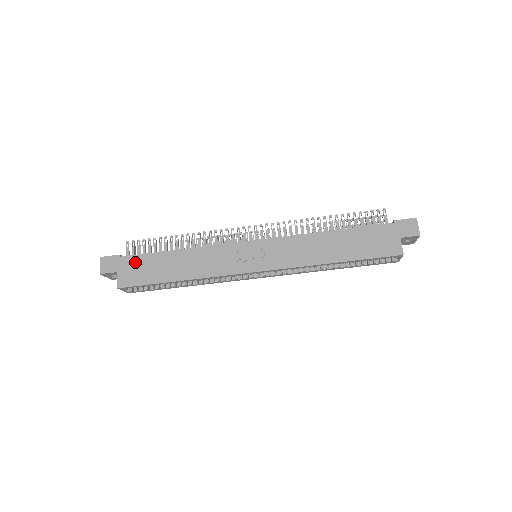
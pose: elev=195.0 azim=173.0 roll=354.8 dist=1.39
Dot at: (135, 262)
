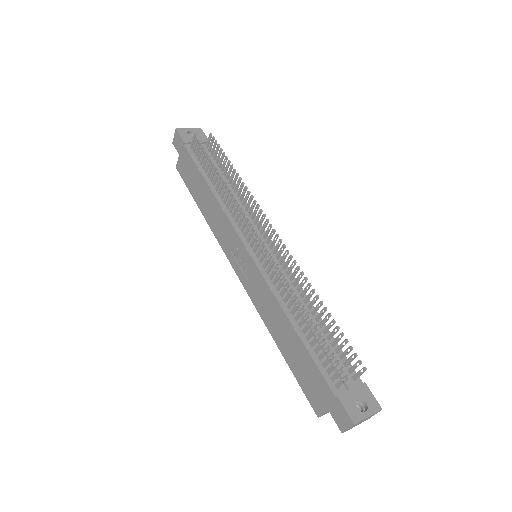
Dot at: (188, 161)
